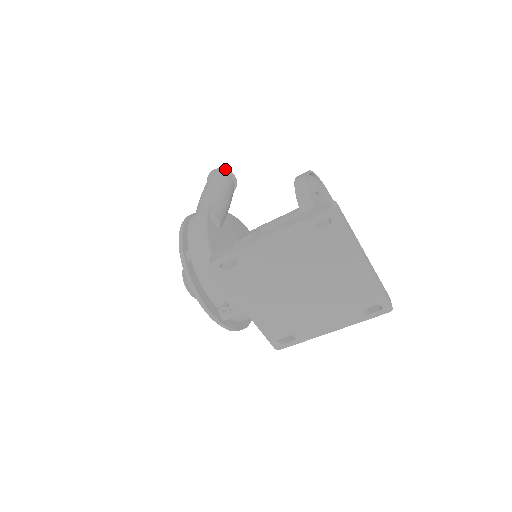
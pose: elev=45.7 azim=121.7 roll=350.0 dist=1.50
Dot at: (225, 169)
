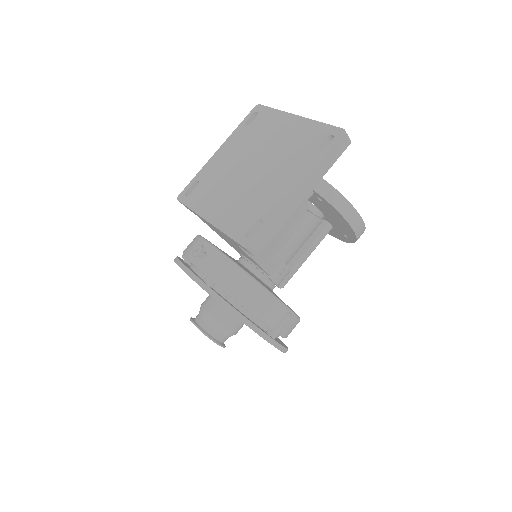
Dot at: occluded
